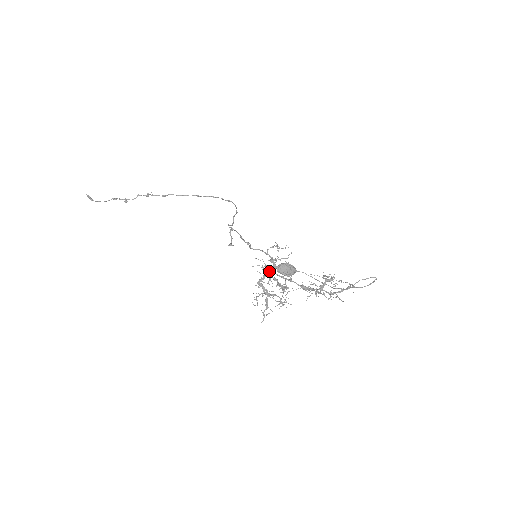
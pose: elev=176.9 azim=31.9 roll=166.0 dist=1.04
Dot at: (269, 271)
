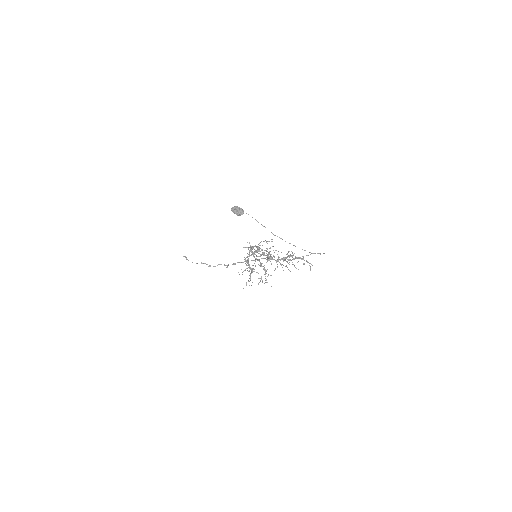
Dot at: (254, 252)
